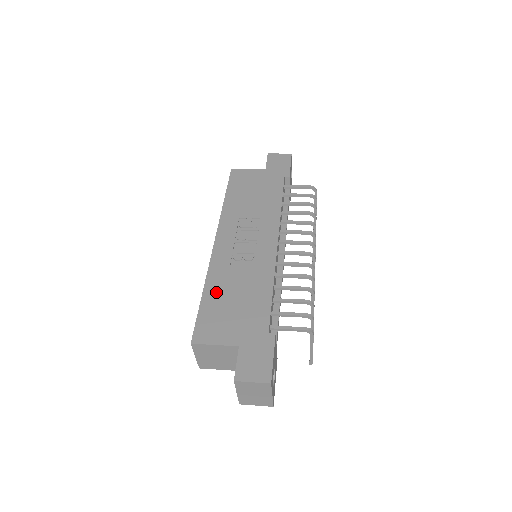
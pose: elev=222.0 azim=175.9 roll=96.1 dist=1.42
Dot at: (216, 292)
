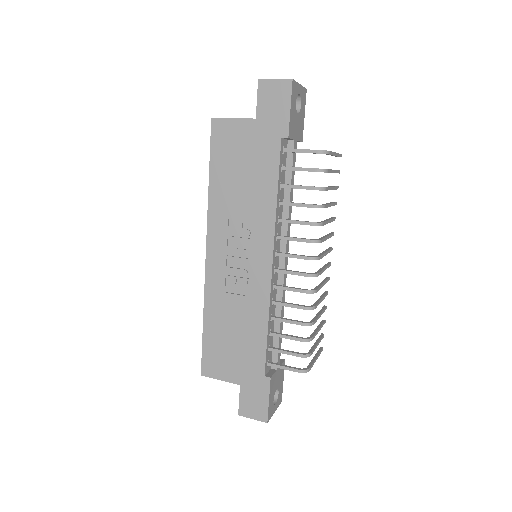
Dot at: (215, 324)
